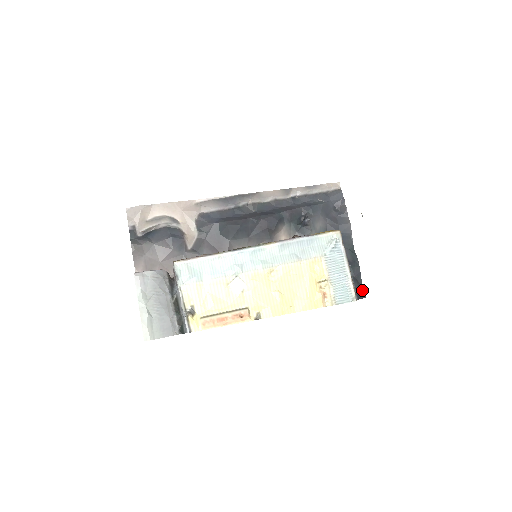
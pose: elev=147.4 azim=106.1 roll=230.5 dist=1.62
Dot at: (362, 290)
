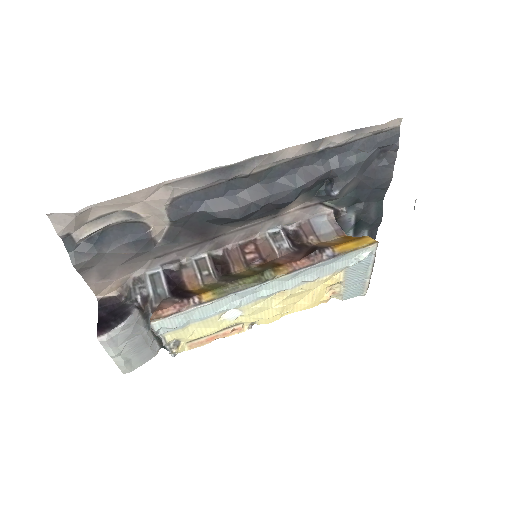
Dot at: occluded
